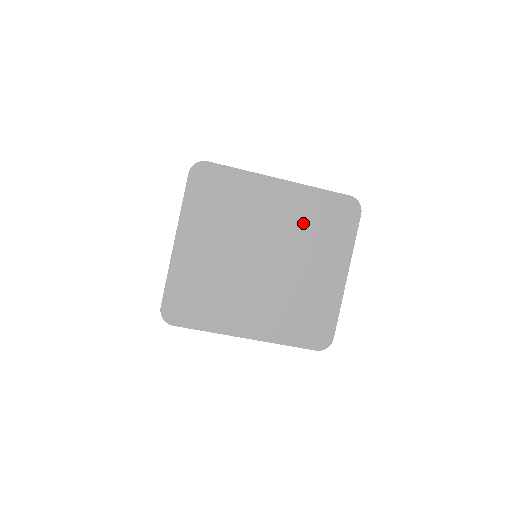
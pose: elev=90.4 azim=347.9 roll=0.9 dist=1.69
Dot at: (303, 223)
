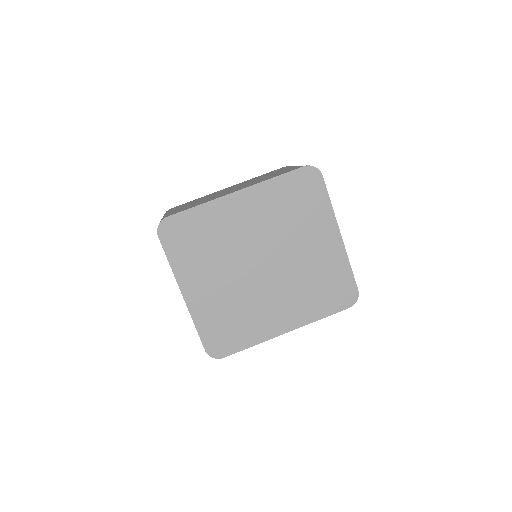
Dot at: (277, 215)
